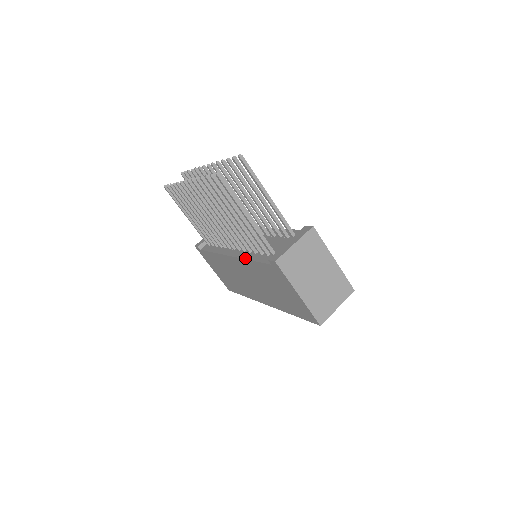
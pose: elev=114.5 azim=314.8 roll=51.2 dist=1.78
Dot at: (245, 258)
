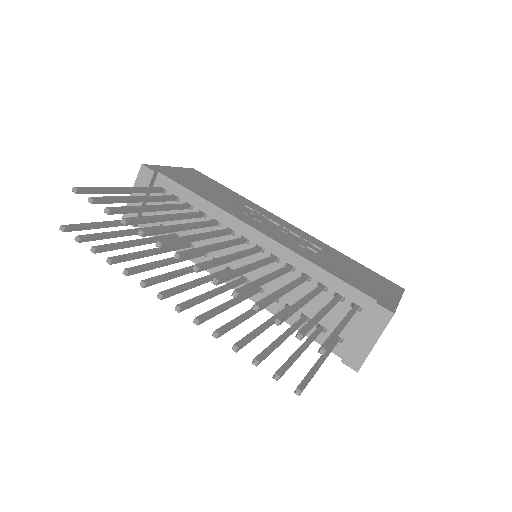
Dot at: occluded
